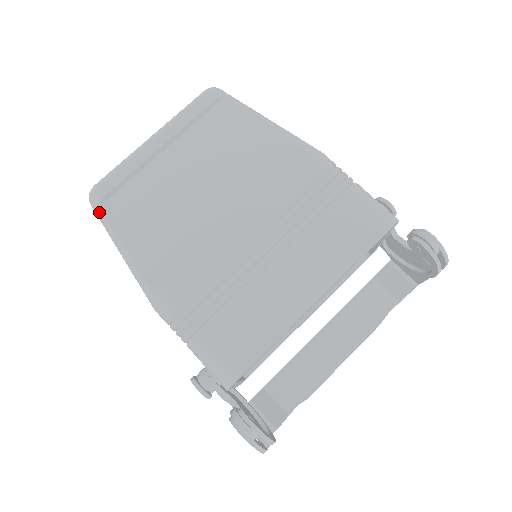
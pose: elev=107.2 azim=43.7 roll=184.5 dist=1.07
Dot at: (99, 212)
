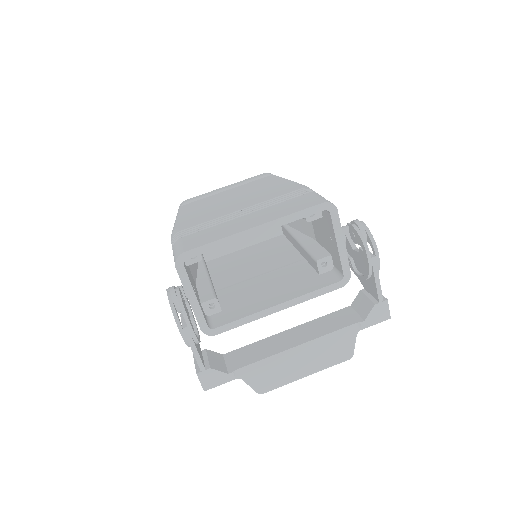
Dot at: occluded
